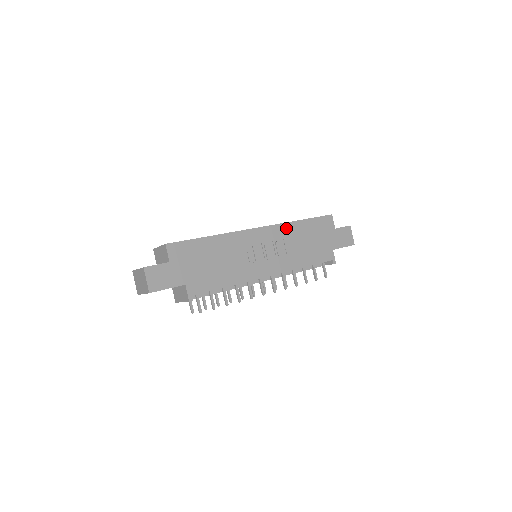
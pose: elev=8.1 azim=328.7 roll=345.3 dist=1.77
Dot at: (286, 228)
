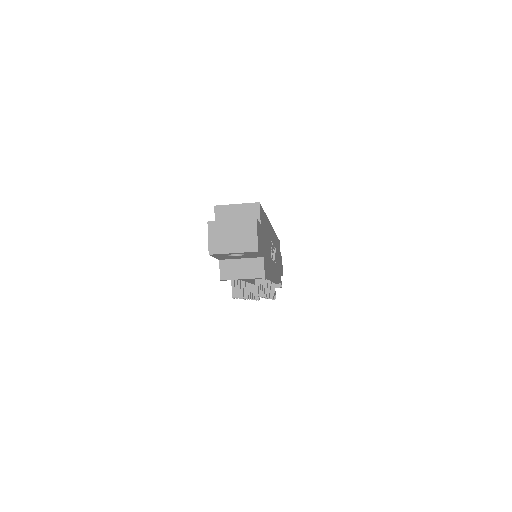
Dot at: (275, 237)
